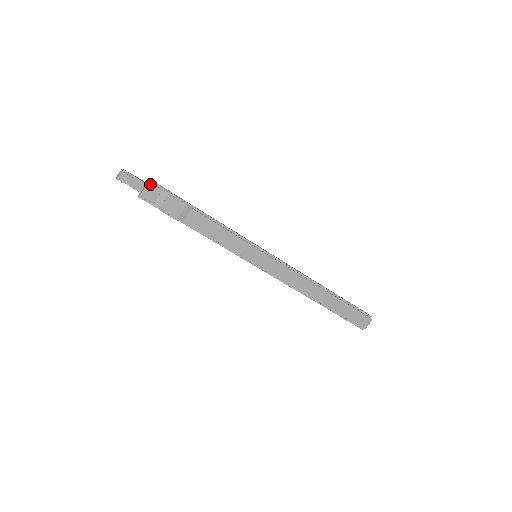
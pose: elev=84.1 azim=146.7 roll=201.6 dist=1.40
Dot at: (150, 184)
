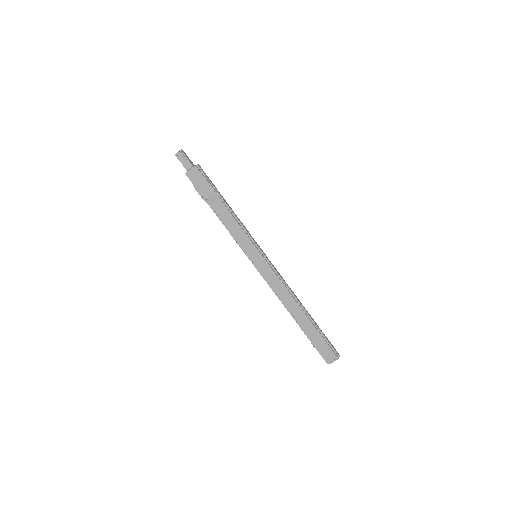
Dot at: (196, 167)
